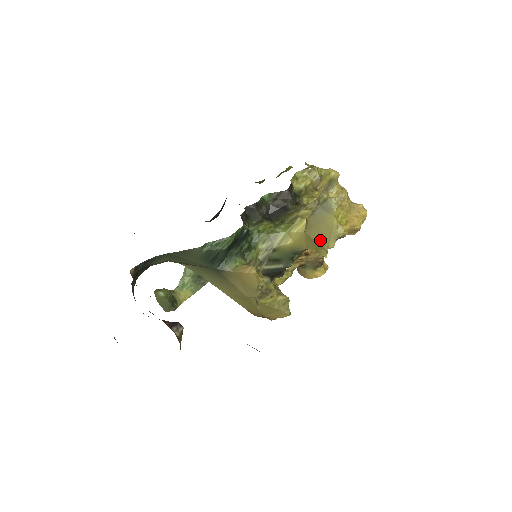
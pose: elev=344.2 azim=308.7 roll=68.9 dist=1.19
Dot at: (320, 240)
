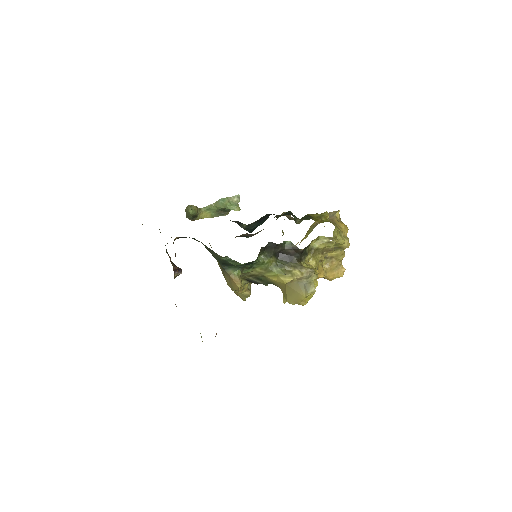
Dot at: (289, 296)
